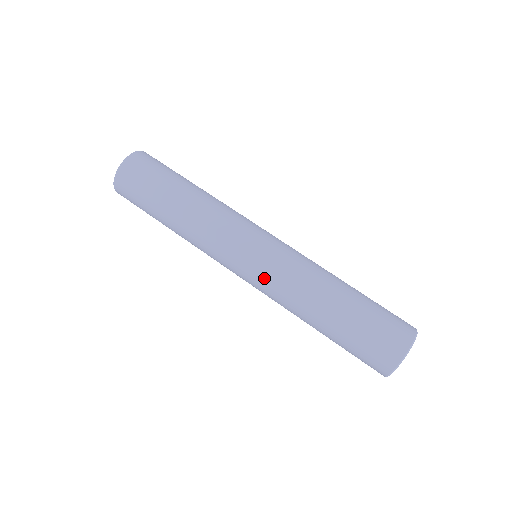
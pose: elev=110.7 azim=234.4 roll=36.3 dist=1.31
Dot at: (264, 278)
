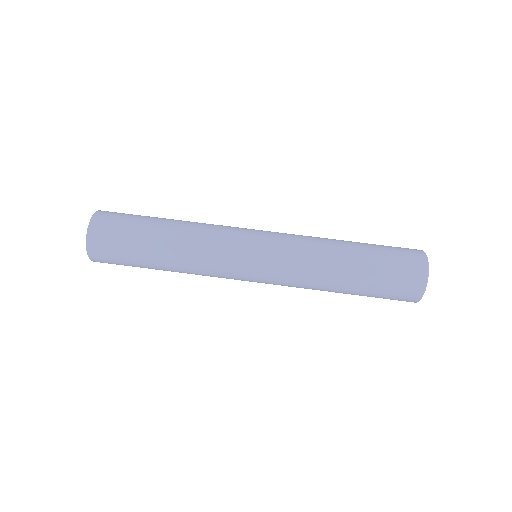
Dot at: (279, 255)
